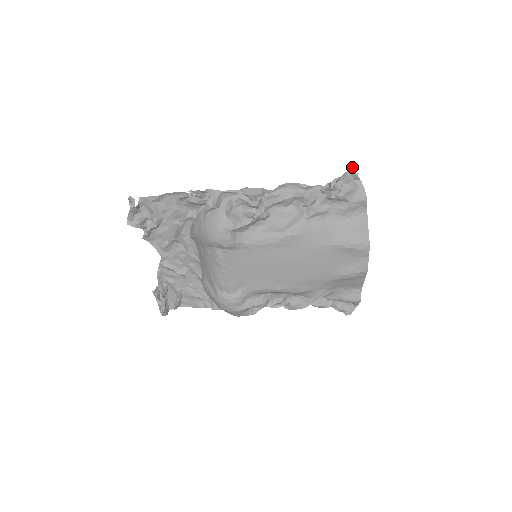
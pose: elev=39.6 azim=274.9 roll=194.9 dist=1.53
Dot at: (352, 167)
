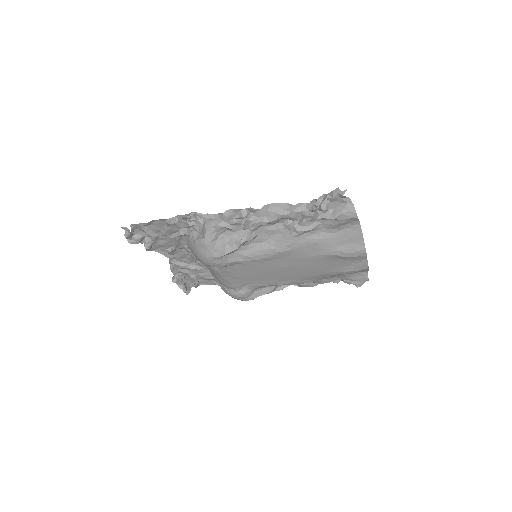
Dot at: occluded
